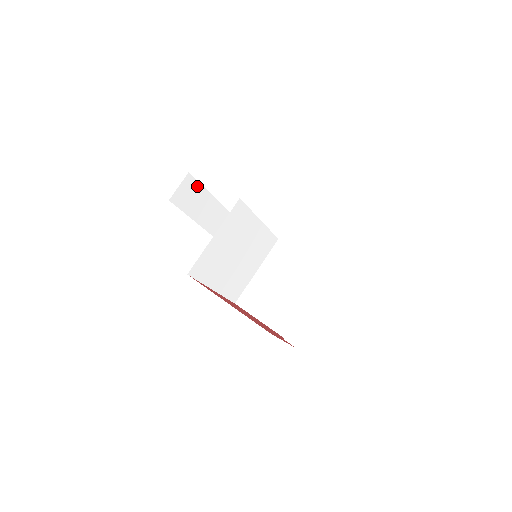
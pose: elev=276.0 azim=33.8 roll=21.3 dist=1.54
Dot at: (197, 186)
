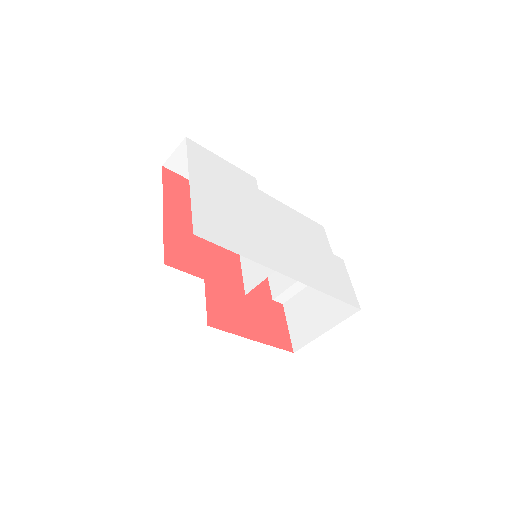
Dot at: occluded
